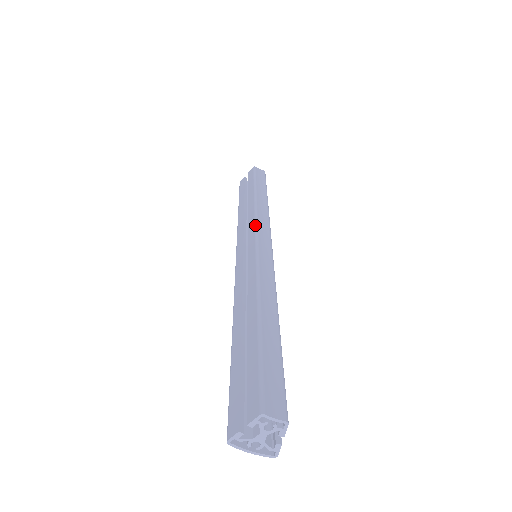
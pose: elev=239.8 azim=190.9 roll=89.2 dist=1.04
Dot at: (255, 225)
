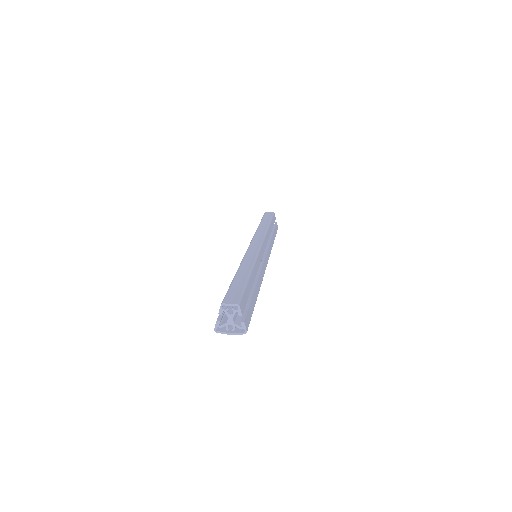
Dot at: (252, 238)
